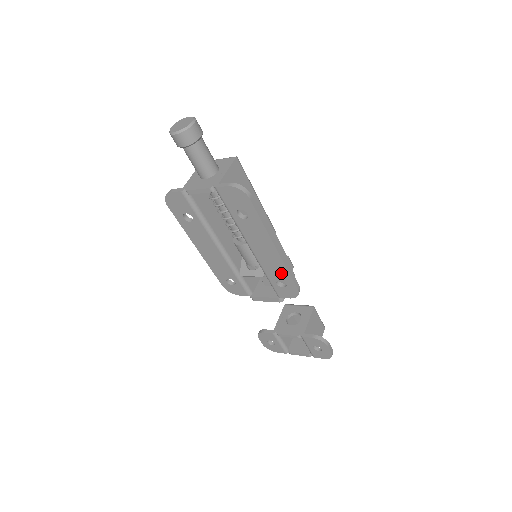
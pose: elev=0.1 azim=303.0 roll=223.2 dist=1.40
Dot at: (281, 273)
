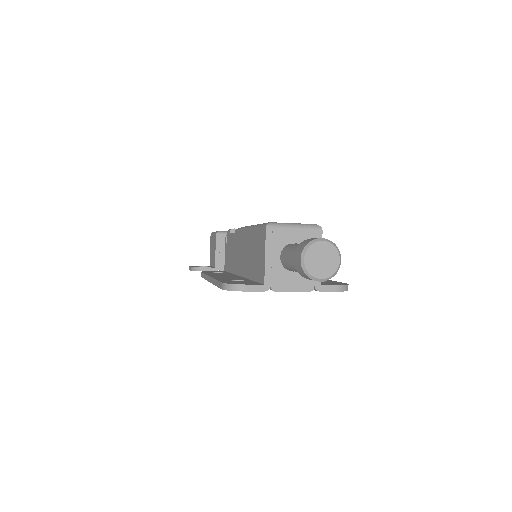
Dot at: occluded
